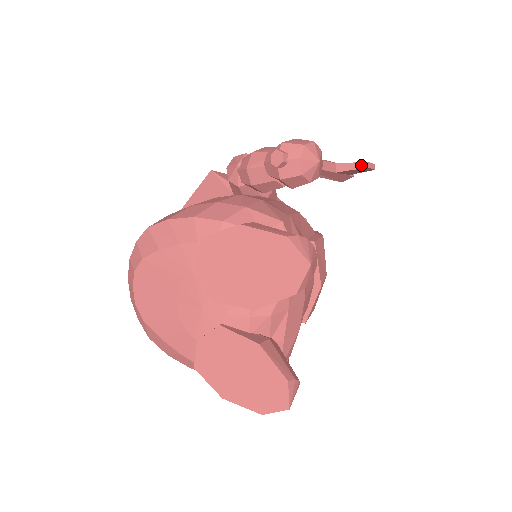
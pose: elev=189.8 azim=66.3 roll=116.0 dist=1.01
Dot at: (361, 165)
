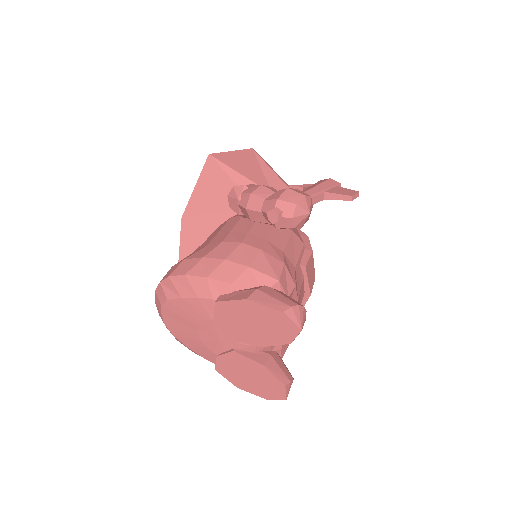
Dot at: (346, 198)
